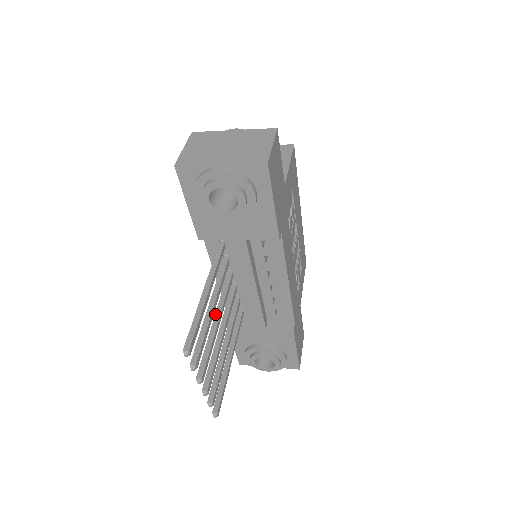
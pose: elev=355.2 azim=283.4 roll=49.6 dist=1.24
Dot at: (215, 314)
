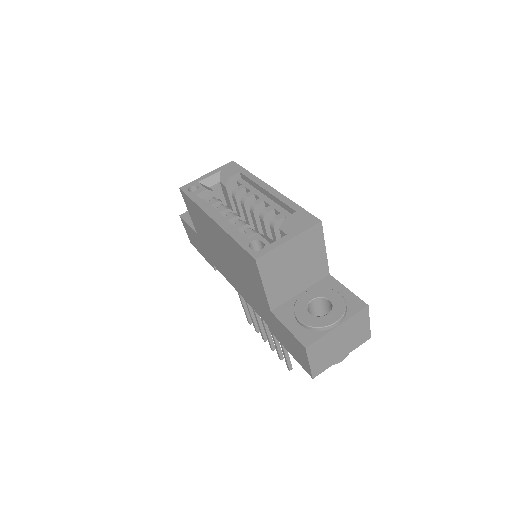
Dot at: (263, 320)
